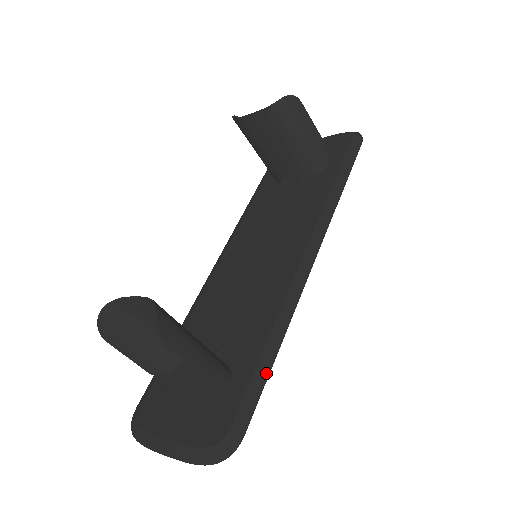
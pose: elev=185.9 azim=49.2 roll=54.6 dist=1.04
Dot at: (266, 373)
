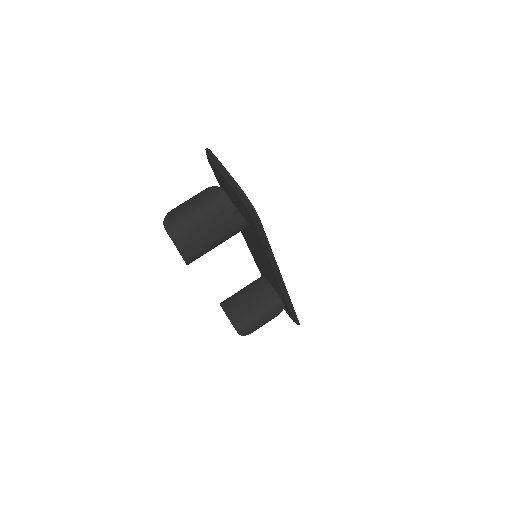
Dot at: (294, 314)
